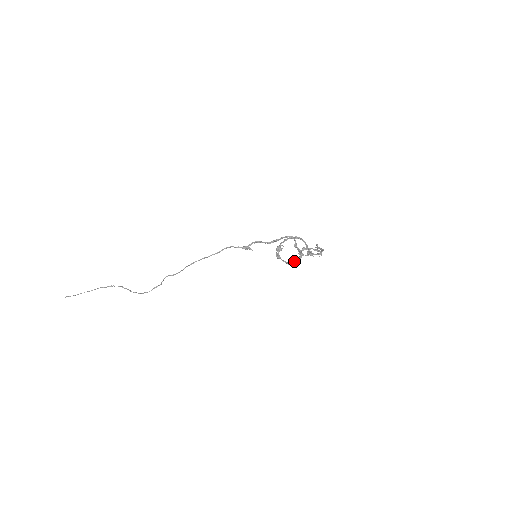
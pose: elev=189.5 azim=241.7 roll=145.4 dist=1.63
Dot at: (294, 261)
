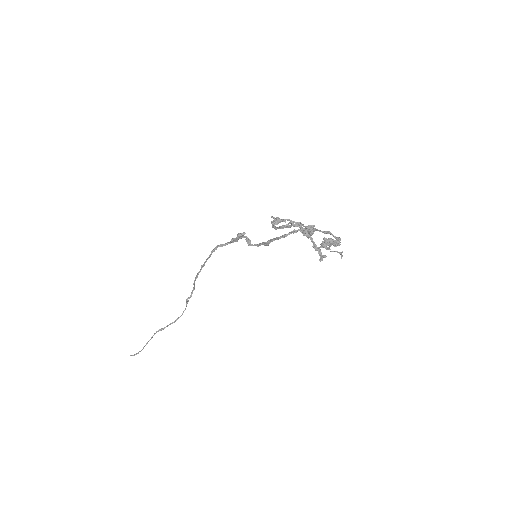
Dot at: occluded
